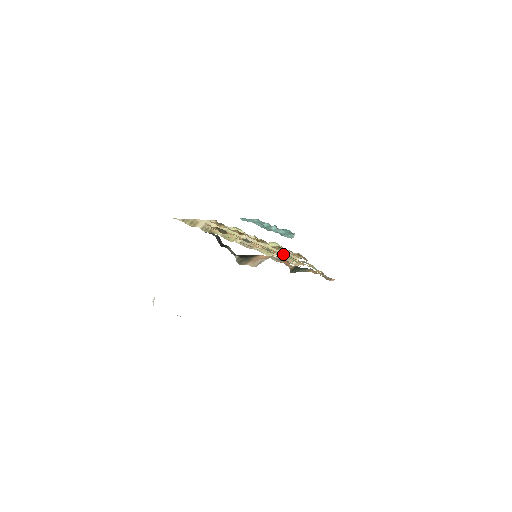
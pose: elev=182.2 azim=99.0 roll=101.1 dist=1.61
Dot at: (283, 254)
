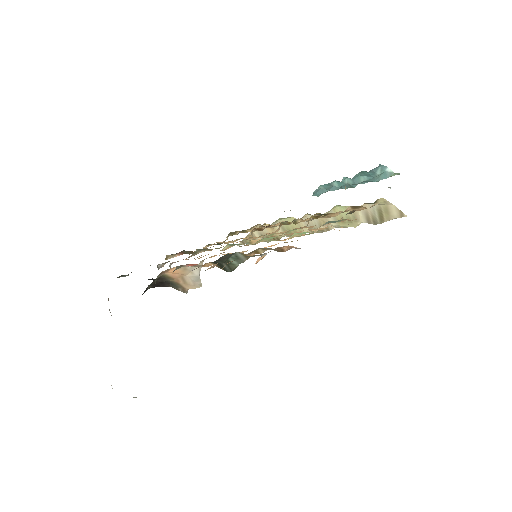
Dot at: occluded
